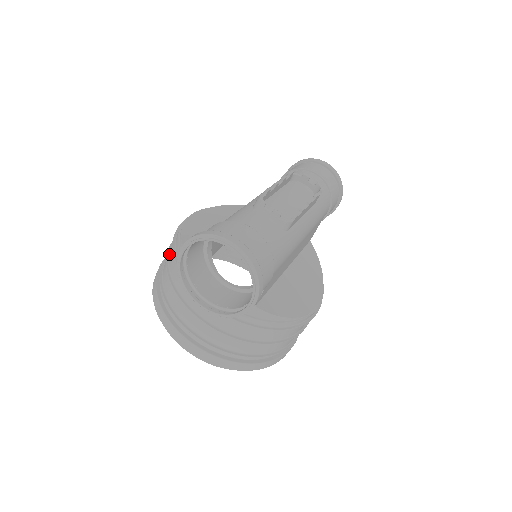
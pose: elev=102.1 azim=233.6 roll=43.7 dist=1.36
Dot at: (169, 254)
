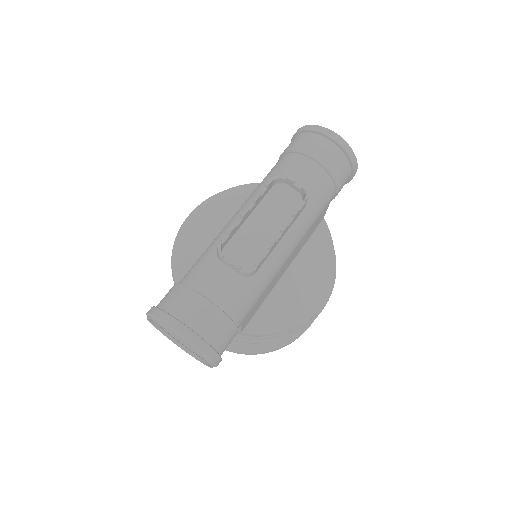
Dot at: occluded
